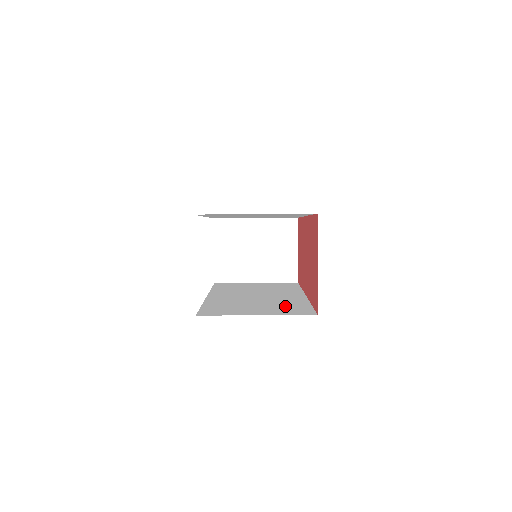
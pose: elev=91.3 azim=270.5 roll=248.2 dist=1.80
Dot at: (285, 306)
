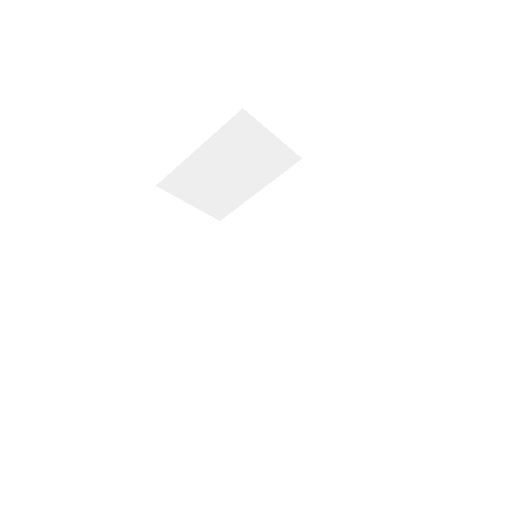
Dot at: (334, 311)
